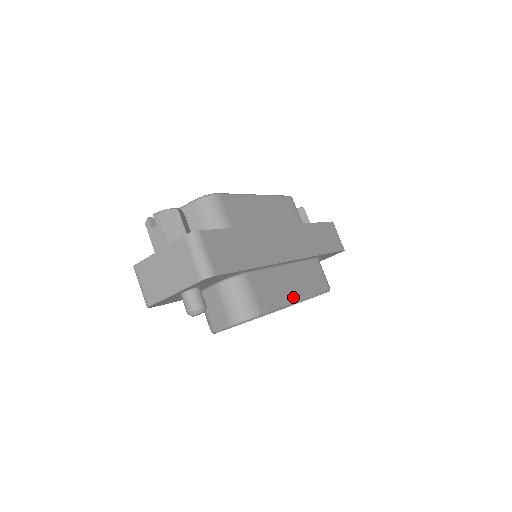
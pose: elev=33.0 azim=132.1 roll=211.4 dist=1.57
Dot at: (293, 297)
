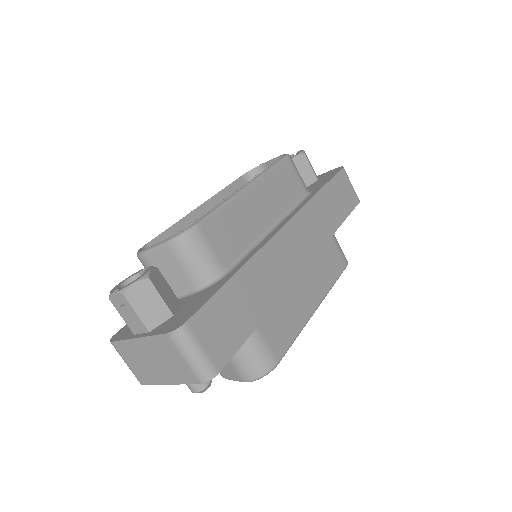
Dot at: (309, 310)
